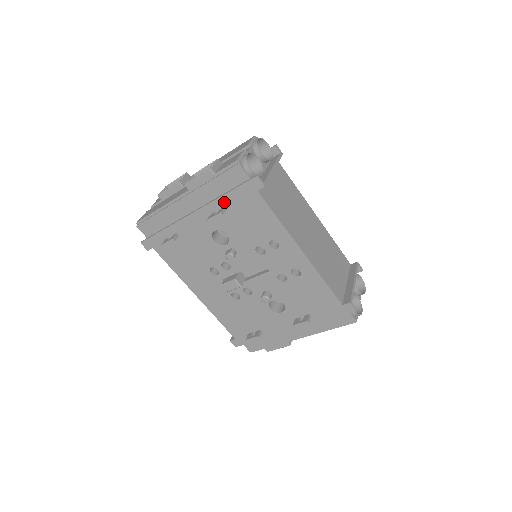
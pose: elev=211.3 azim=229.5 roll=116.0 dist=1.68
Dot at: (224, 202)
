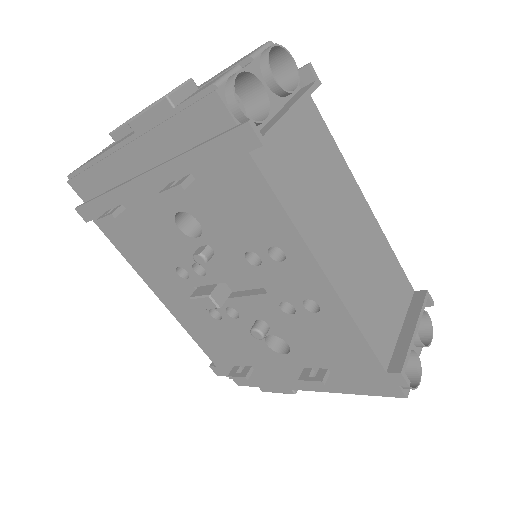
Dot at: (190, 165)
